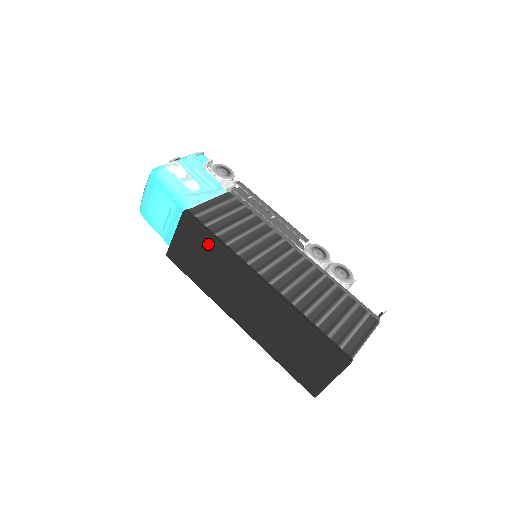
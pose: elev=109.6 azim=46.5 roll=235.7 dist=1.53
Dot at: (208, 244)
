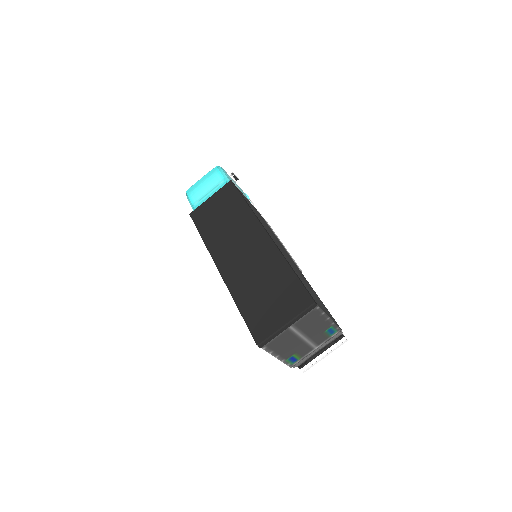
Dot at: (236, 203)
